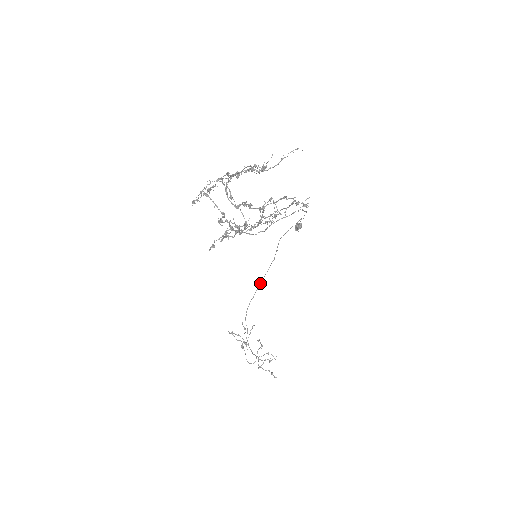
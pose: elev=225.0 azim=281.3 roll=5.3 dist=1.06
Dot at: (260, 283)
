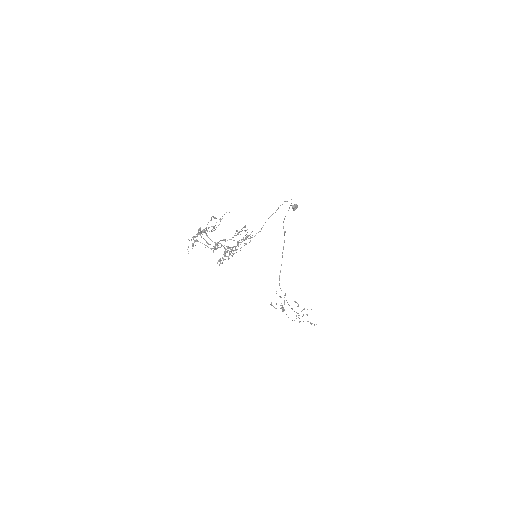
Dot at: occluded
